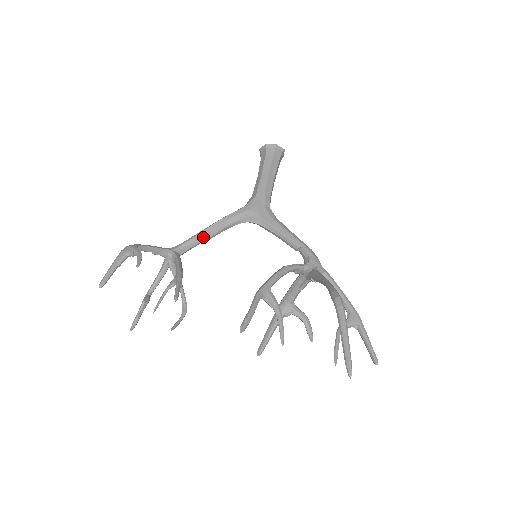
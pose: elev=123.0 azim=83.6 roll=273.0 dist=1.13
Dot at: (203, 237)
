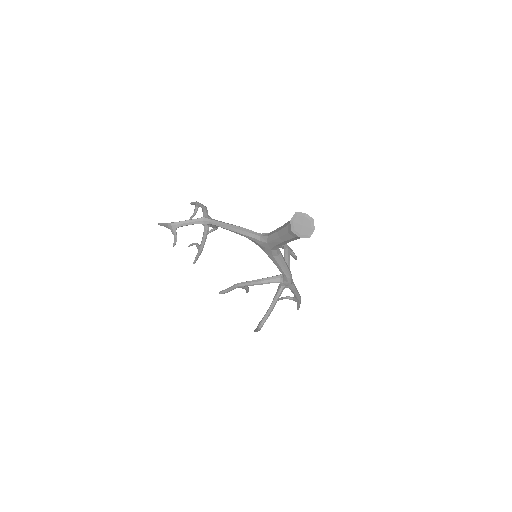
Dot at: (226, 229)
